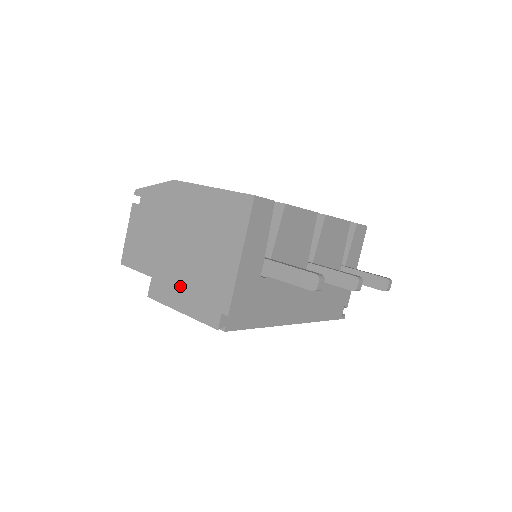
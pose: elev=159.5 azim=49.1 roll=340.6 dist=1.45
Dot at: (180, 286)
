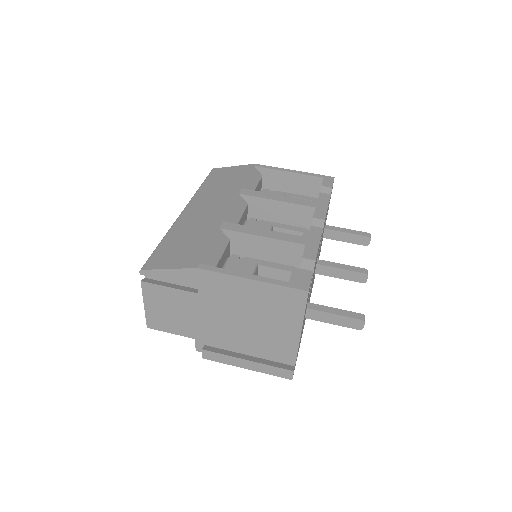
Dot at: (234, 347)
